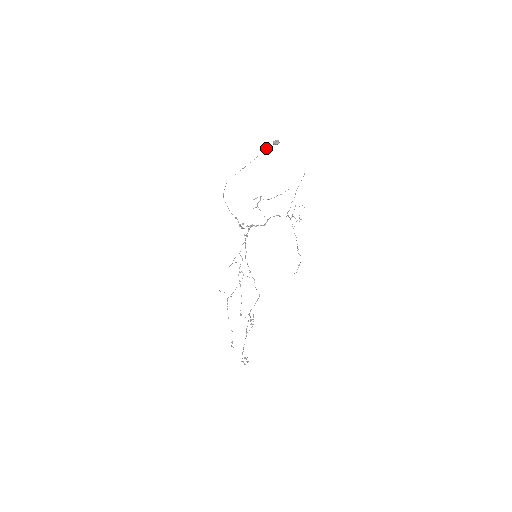
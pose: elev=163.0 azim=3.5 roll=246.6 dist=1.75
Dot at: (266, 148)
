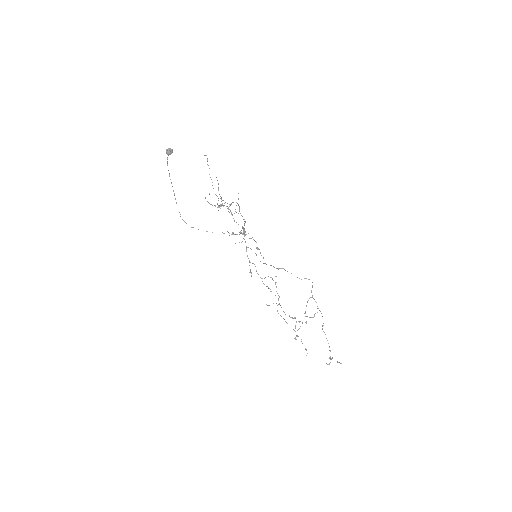
Dot at: (167, 164)
